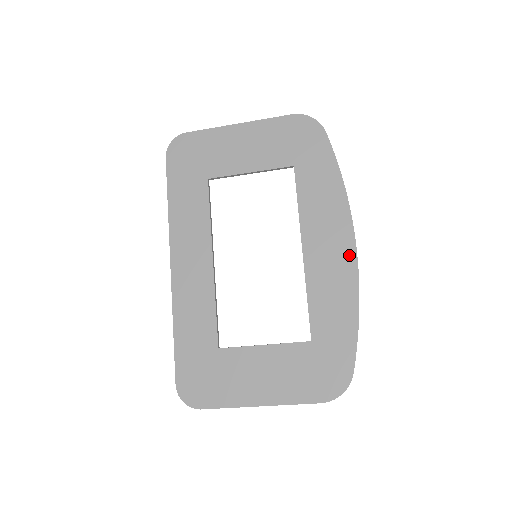
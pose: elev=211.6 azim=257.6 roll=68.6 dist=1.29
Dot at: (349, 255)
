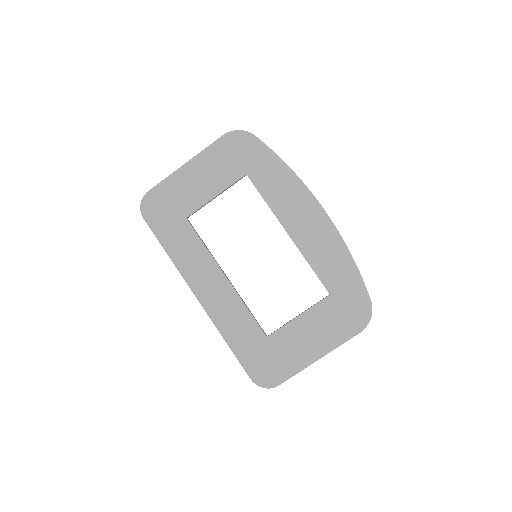
Dot at: (323, 219)
